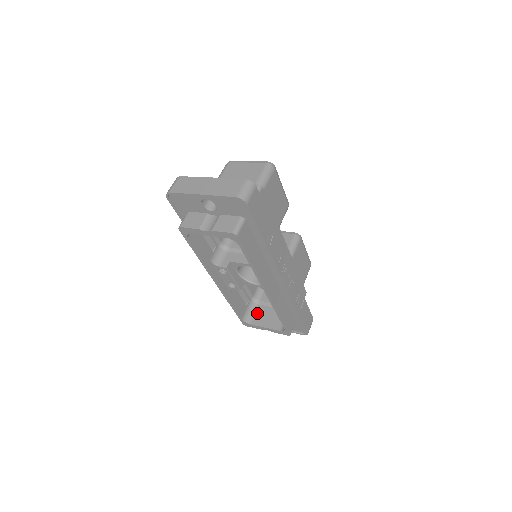
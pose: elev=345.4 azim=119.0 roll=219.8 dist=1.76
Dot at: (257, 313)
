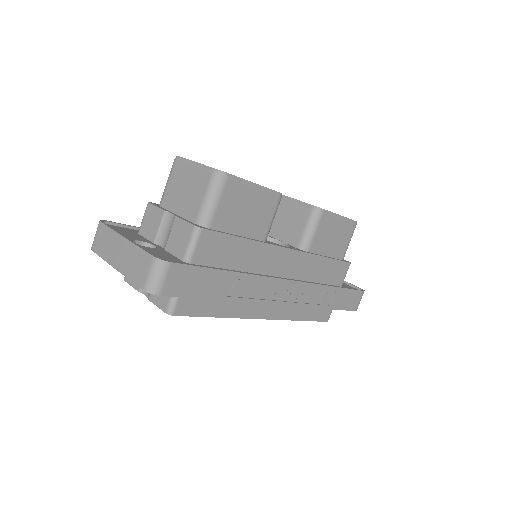
Dot at: occluded
